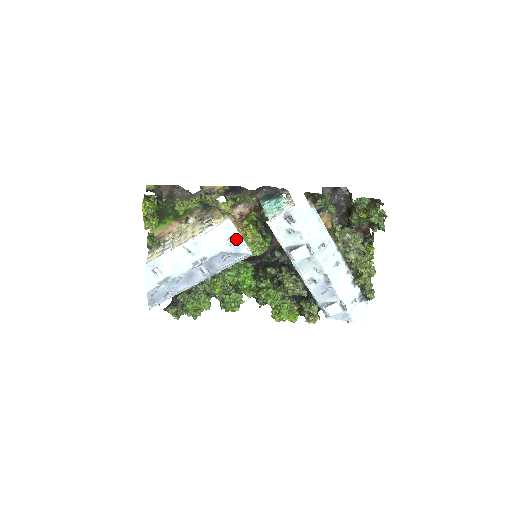
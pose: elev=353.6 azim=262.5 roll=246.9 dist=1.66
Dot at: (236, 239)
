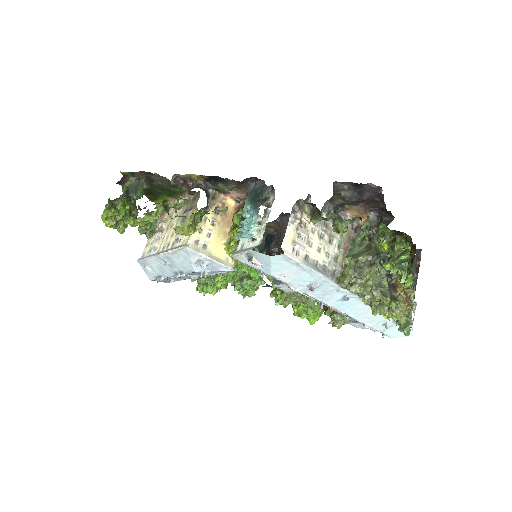
Dot at: (206, 262)
